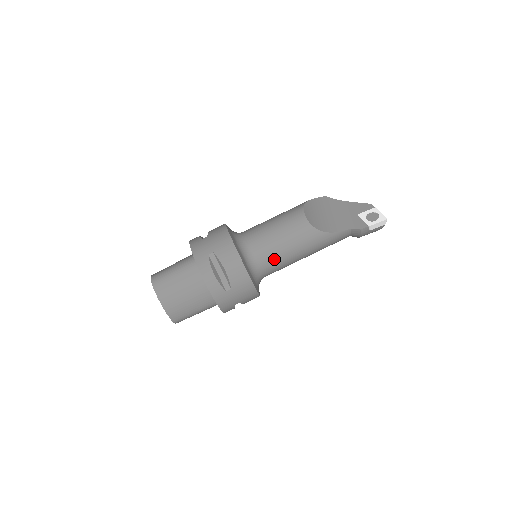
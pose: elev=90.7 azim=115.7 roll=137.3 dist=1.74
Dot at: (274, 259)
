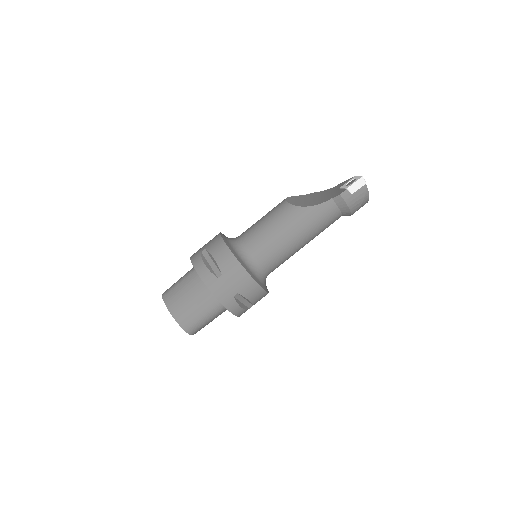
Dot at: (263, 244)
